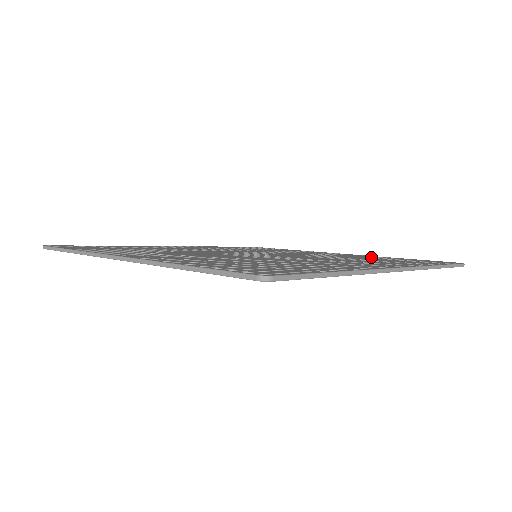
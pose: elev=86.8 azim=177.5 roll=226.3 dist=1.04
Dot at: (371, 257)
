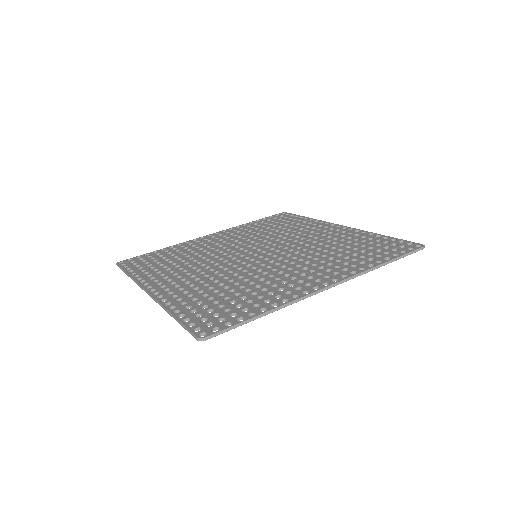
Dot at: (355, 239)
